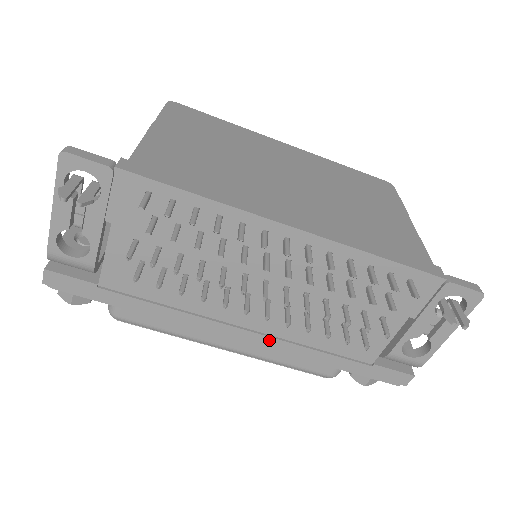
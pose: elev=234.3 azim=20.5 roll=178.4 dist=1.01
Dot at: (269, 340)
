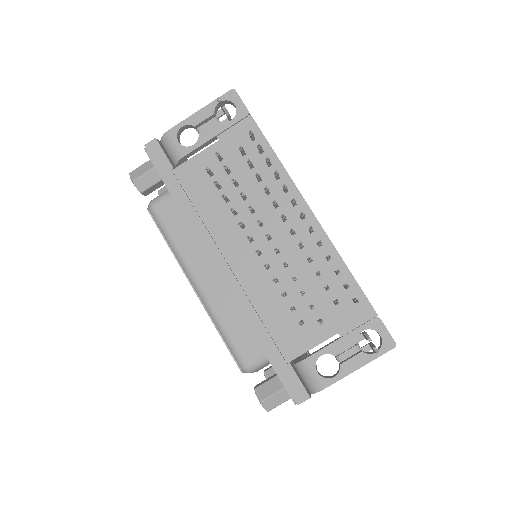
Dot at: (236, 285)
